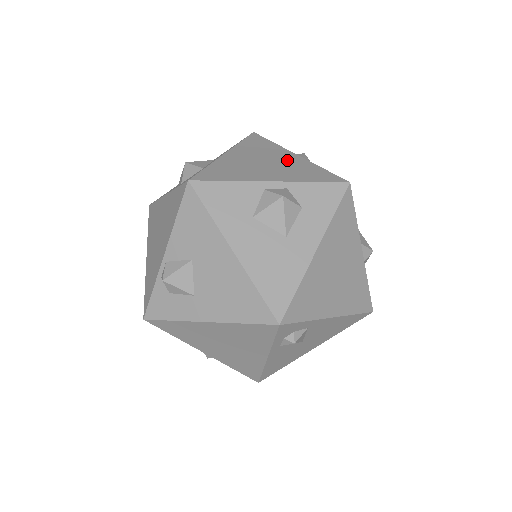
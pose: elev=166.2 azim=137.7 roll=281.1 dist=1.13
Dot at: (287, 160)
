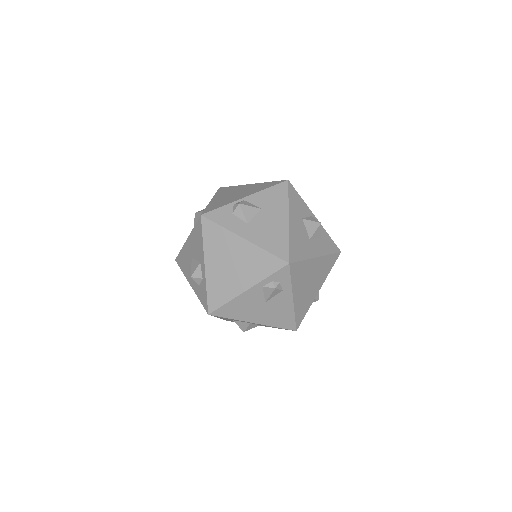
Dot at: occluded
